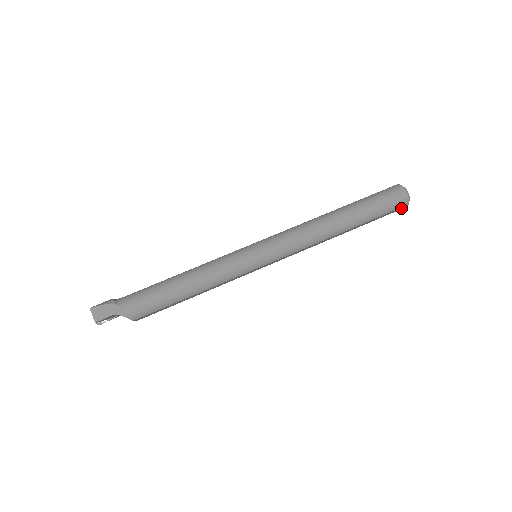
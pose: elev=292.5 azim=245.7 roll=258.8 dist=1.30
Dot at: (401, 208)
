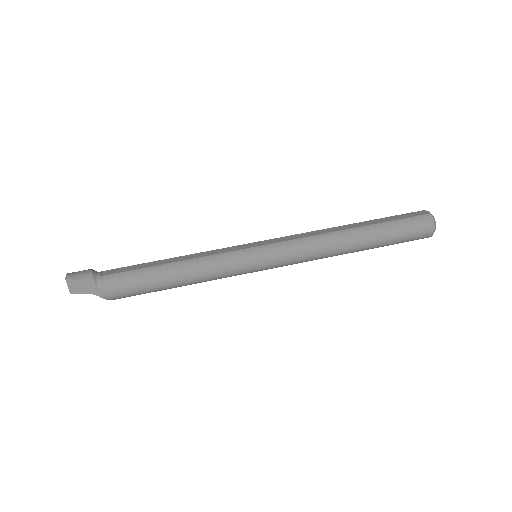
Dot at: occluded
